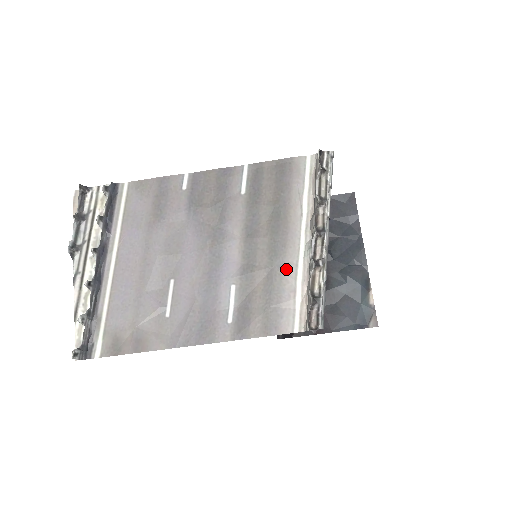
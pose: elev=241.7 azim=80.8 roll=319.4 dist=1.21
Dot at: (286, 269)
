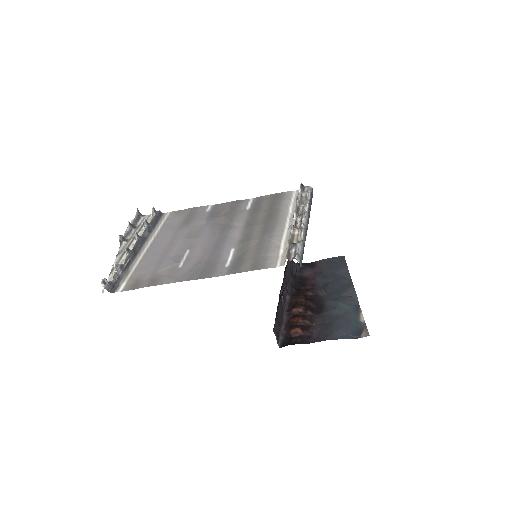
Dot at: (274, 238)
